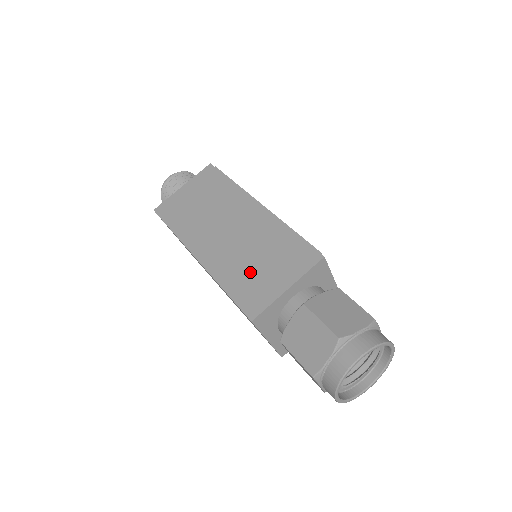
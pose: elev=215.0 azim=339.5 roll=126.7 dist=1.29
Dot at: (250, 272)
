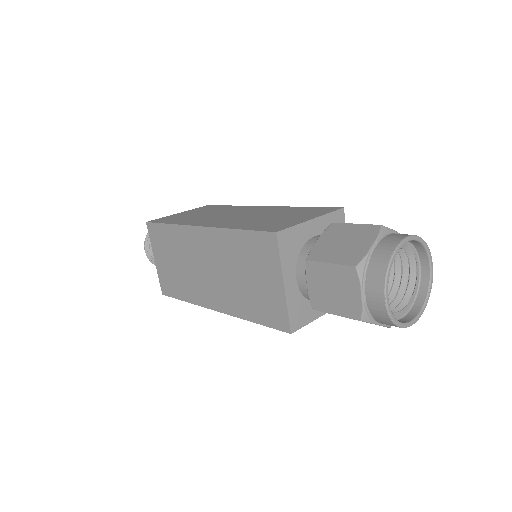
Dot at: (266, 221)
